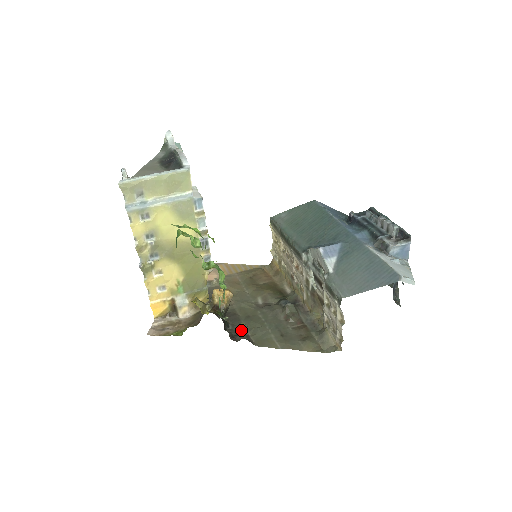
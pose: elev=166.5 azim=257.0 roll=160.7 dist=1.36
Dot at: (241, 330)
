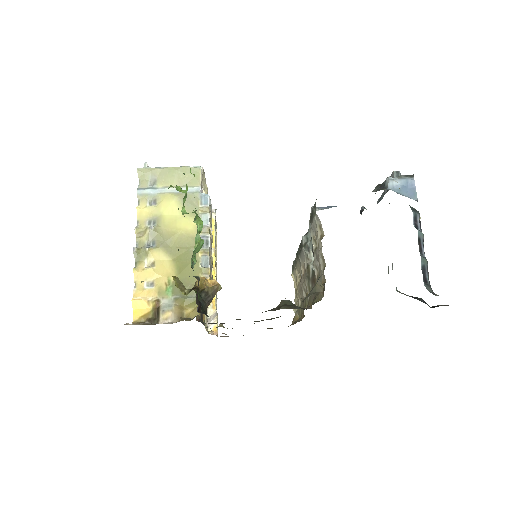
Dot at: occluded
